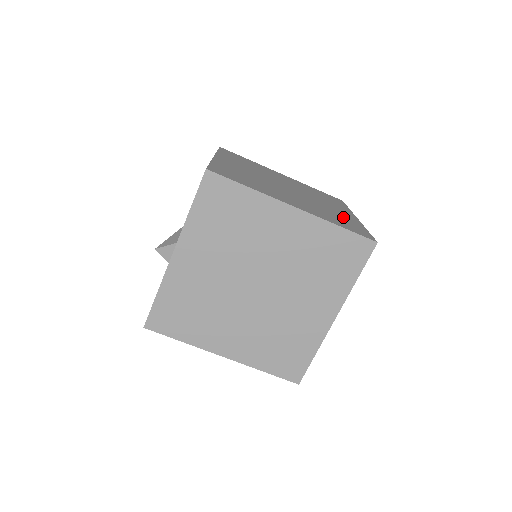
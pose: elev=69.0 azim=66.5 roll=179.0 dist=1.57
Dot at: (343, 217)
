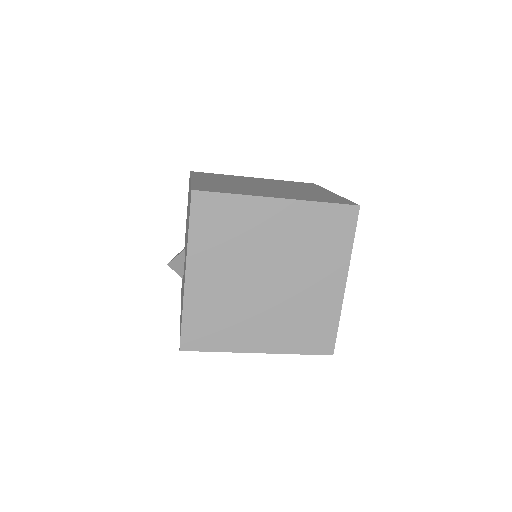
Dot at: (319, 311)
